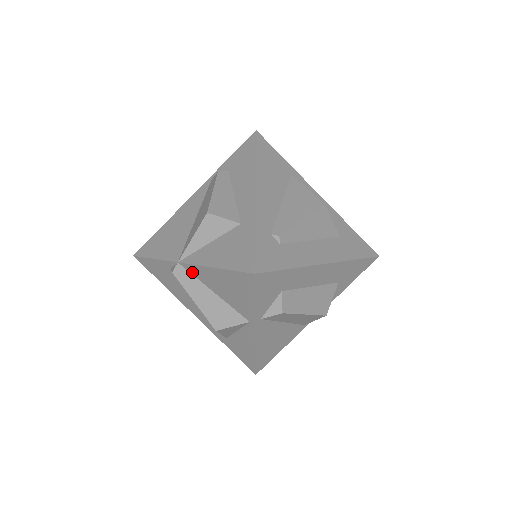
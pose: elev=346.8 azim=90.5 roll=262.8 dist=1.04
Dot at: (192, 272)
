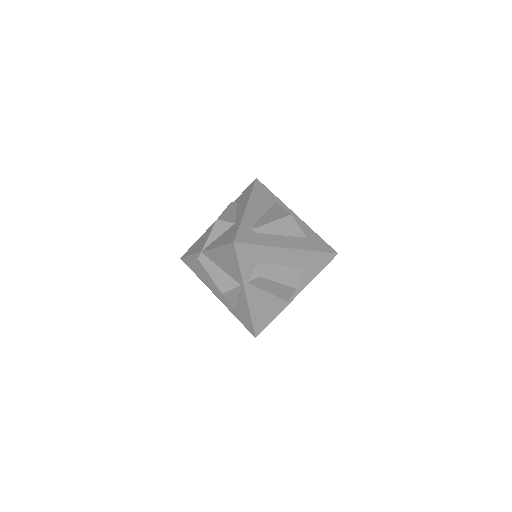
Dot at: (208, 256)
